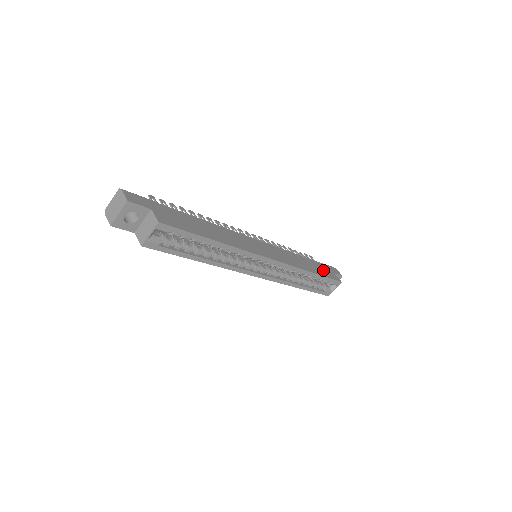
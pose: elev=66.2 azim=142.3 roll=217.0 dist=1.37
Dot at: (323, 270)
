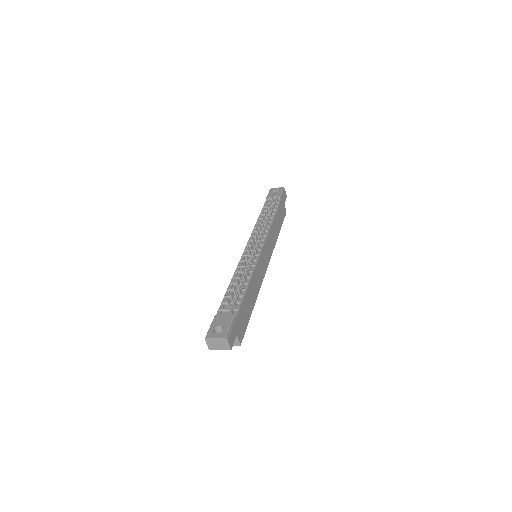
Dot at: (281, 214)
